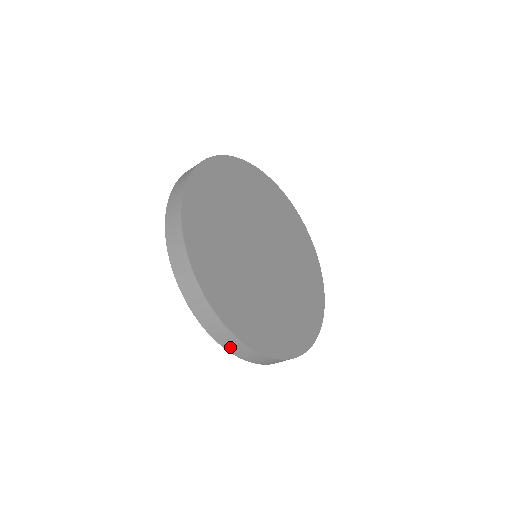
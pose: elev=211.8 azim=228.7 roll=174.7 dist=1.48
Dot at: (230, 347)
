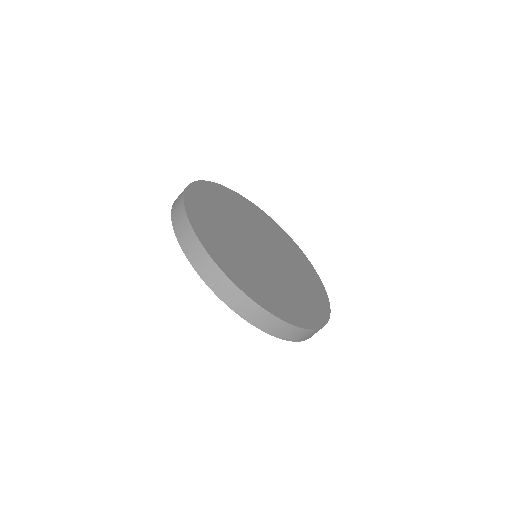
Dot at: (182, 237)
